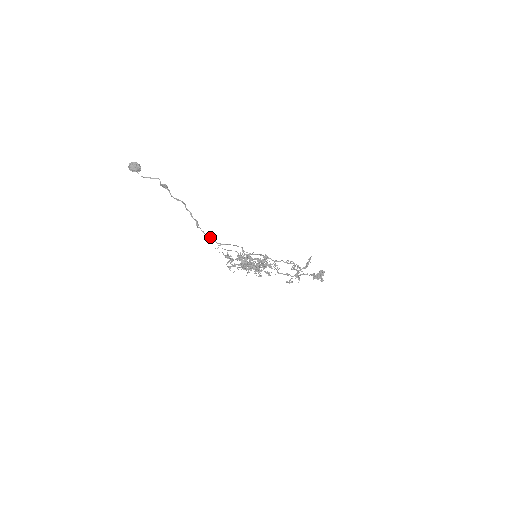
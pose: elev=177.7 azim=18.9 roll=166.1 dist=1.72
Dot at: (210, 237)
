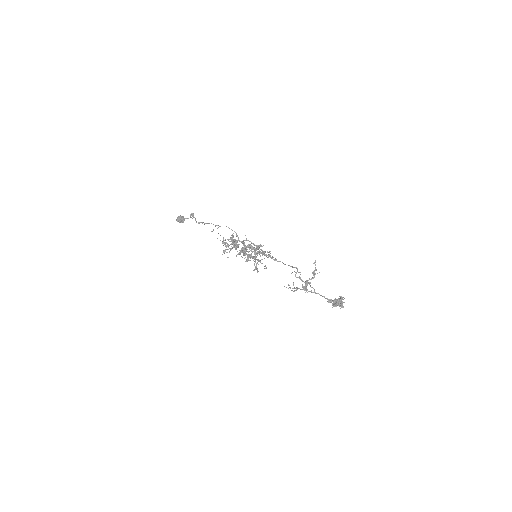
Dot at: (209, 223)
